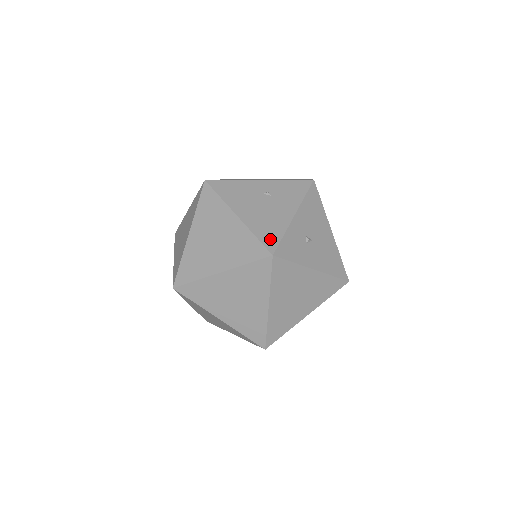
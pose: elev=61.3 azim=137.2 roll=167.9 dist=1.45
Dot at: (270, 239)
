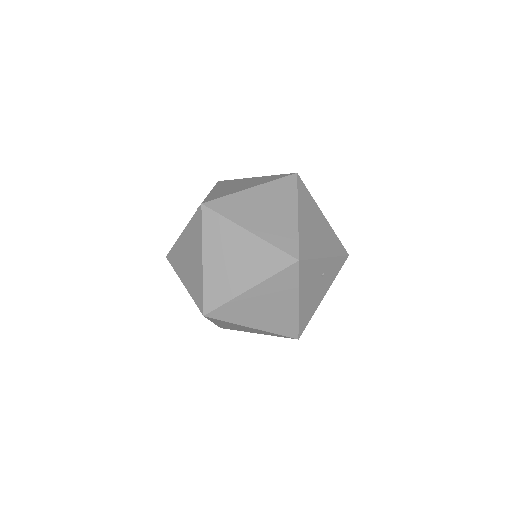
Dot at: (304, 325)
